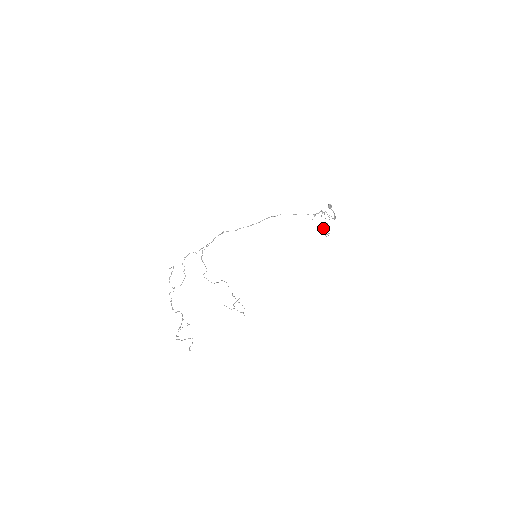
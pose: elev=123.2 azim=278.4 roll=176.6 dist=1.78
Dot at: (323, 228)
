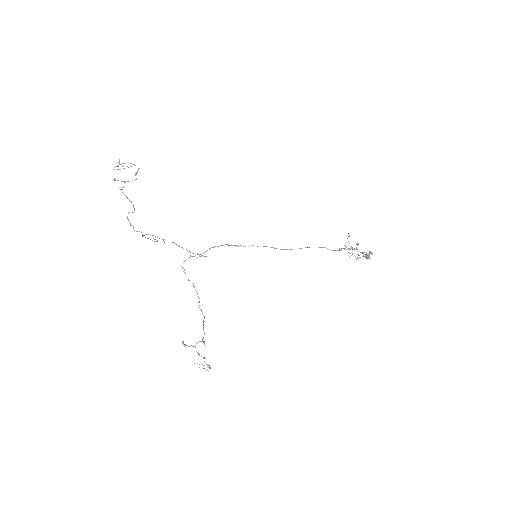
Dot at: (349, 236)
